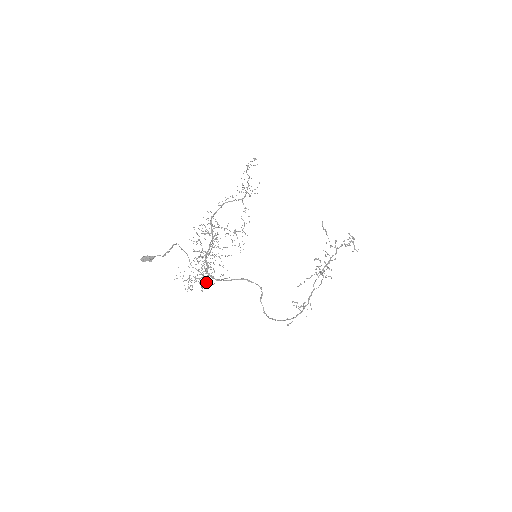
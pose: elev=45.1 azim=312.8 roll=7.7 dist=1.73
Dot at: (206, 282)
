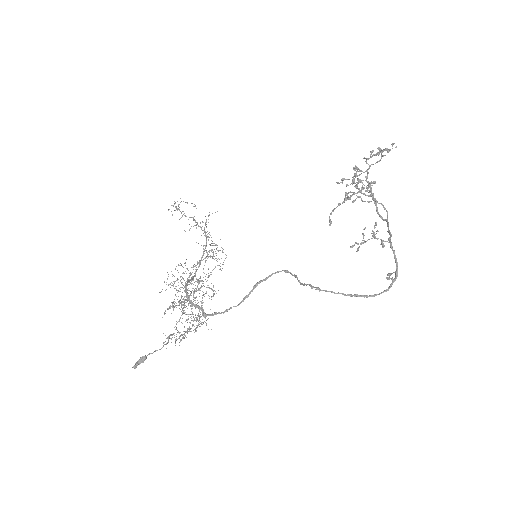
Dot at: (197, 317)
